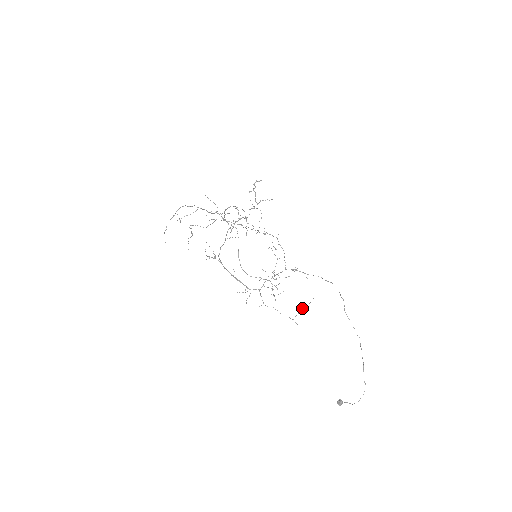
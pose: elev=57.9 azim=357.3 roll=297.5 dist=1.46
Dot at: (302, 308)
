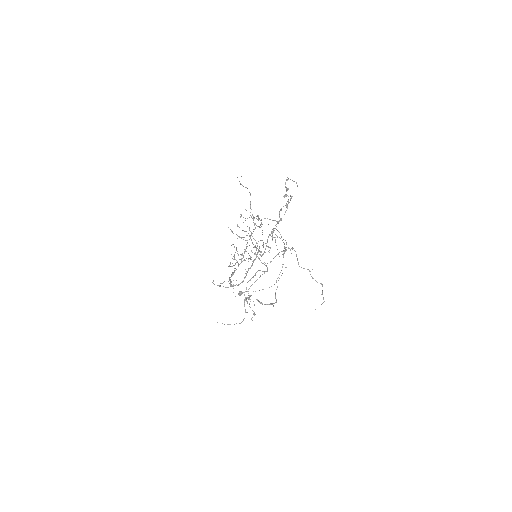
Dot at: occluded
